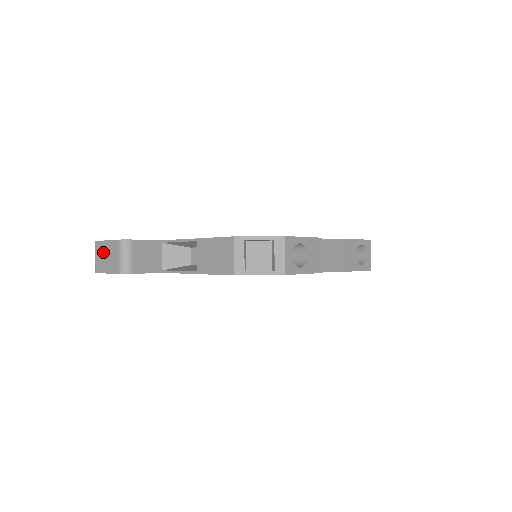
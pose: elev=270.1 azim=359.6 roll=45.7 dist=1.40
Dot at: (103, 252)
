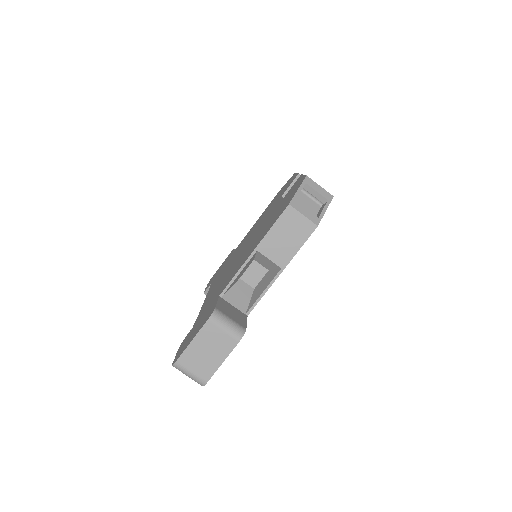
Dot at: (198, 354)
